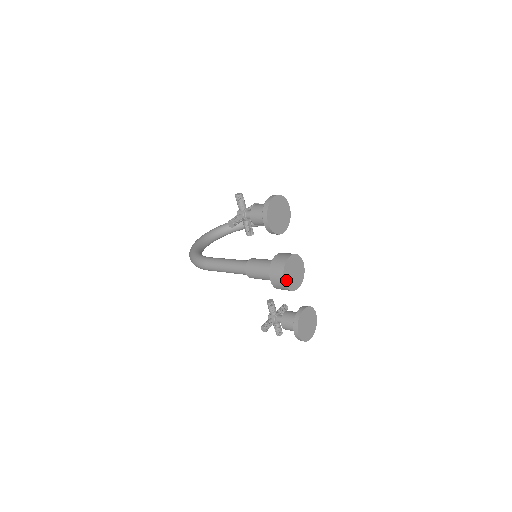
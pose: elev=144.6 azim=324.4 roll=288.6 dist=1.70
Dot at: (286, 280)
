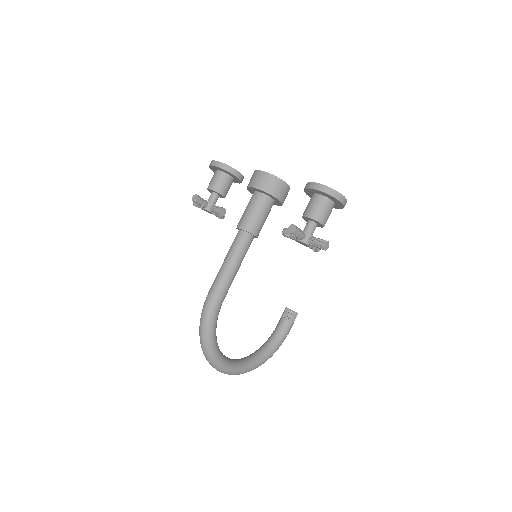
Dot at: (264, 173)
